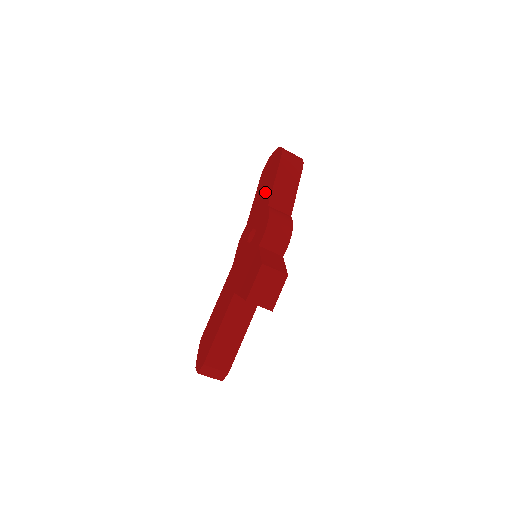
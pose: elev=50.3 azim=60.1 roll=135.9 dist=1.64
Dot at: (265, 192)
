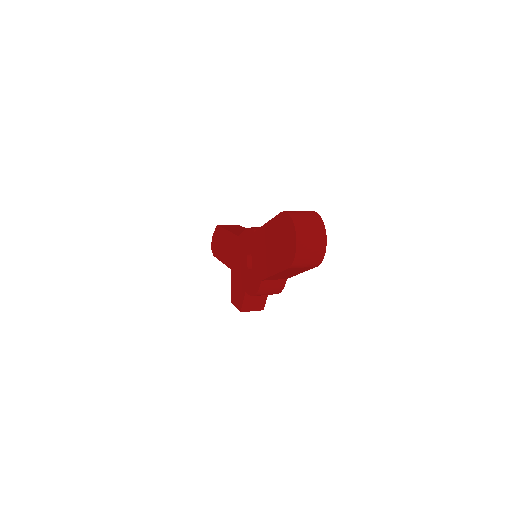
Dot at: (268, 257)
